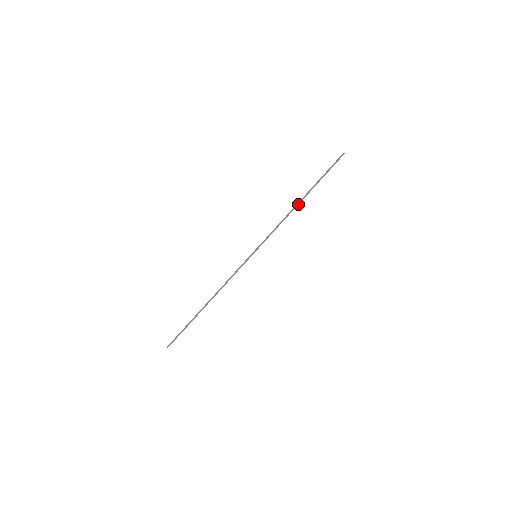
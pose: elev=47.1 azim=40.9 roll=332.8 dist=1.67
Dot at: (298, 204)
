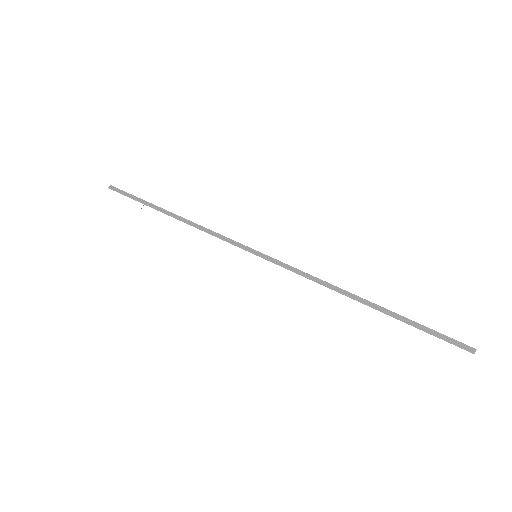
Dot at: (352, 297)
